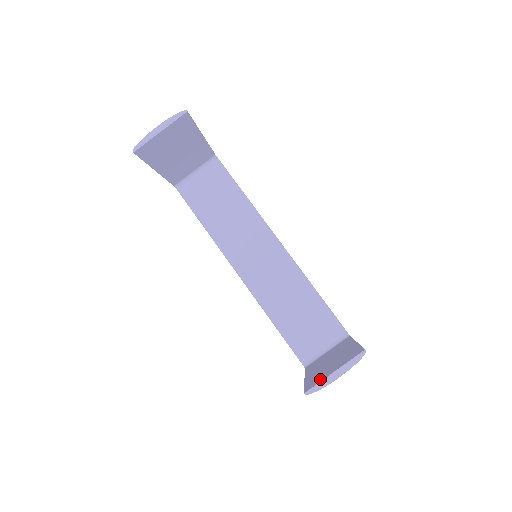
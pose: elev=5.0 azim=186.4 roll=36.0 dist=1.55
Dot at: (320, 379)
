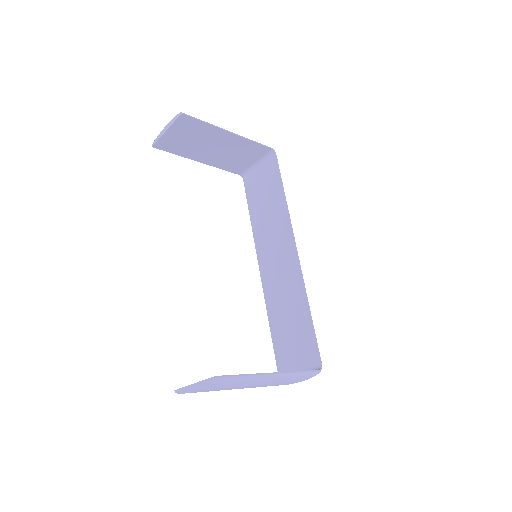
Dot at: occluded
